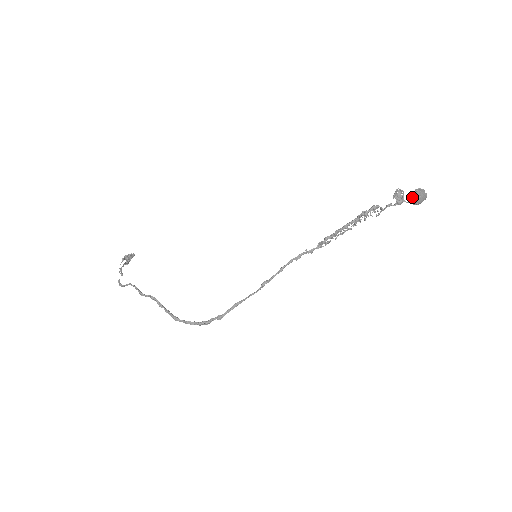
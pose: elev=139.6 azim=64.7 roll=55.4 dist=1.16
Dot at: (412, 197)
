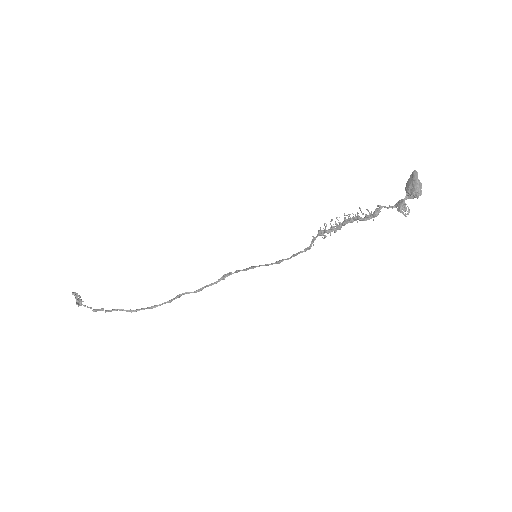
Dot at: (411, 195)
